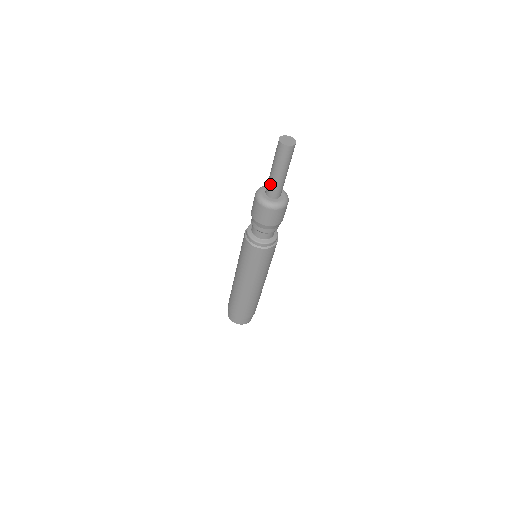
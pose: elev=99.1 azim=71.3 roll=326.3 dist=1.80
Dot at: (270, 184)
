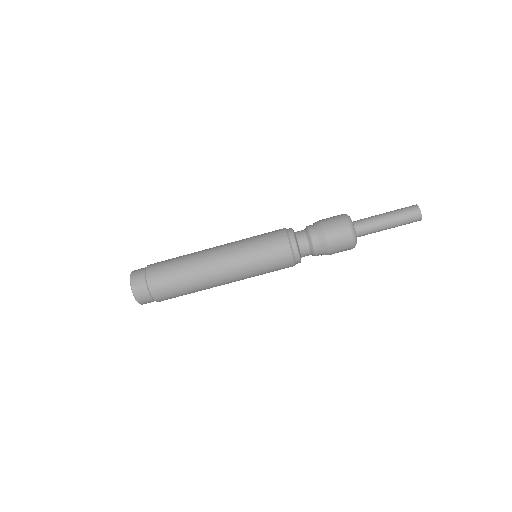
Dot at: (369, 220)
